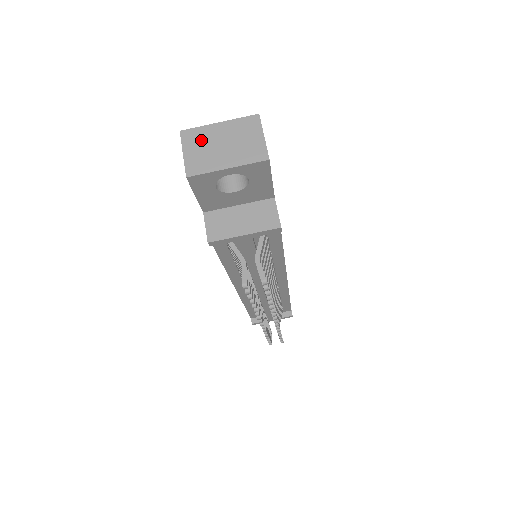
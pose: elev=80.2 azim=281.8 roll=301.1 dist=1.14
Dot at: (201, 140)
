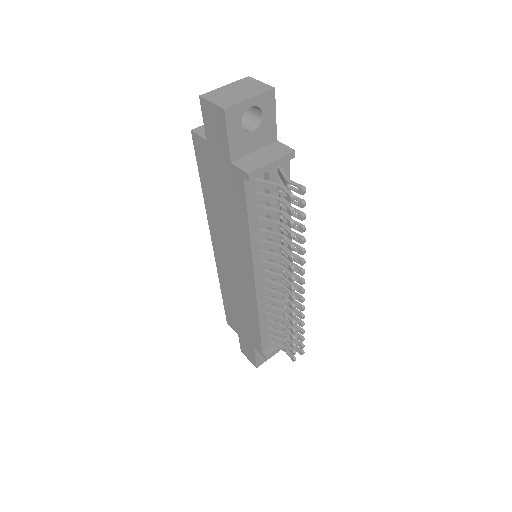
Dot at: (219, 94)
